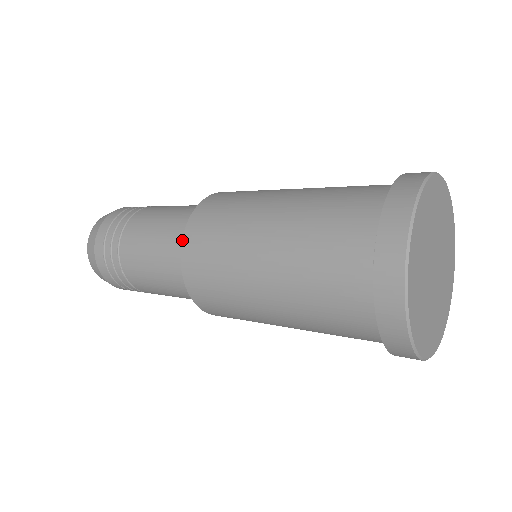
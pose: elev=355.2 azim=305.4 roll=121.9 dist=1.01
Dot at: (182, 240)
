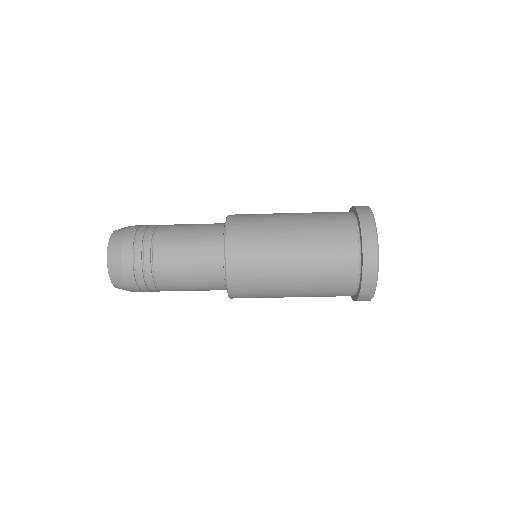
Dot at: (228, 215)
